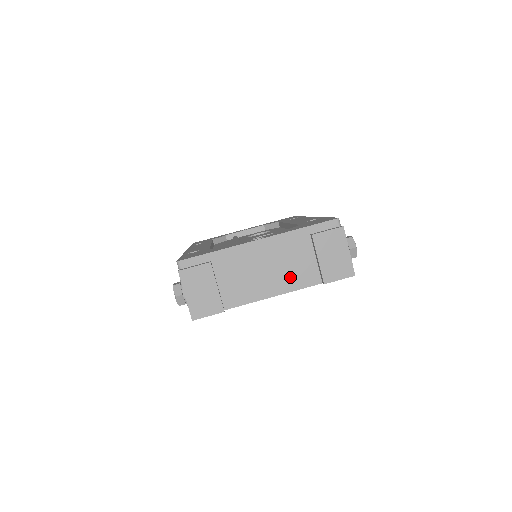
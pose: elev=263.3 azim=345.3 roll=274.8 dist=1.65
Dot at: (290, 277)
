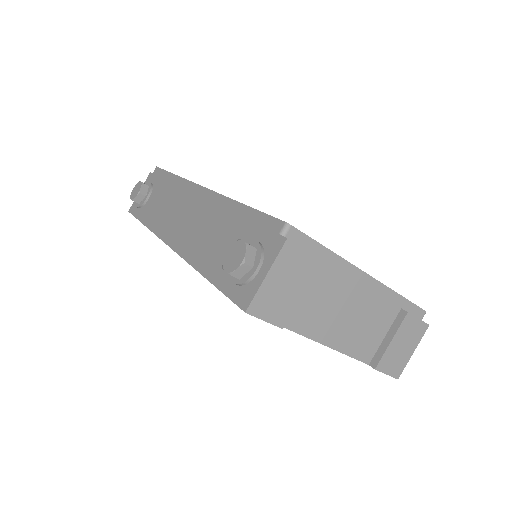
Dot at: (355, 337)
